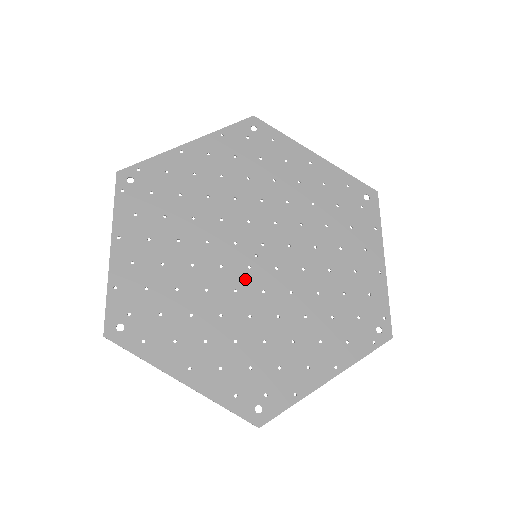
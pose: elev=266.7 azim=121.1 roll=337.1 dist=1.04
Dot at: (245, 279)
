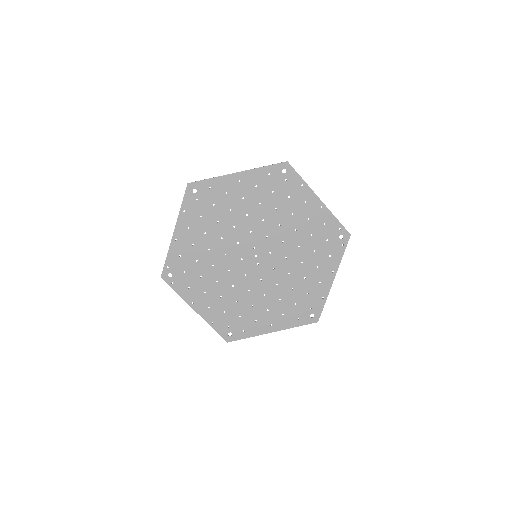
Dot at: (261, 271)
